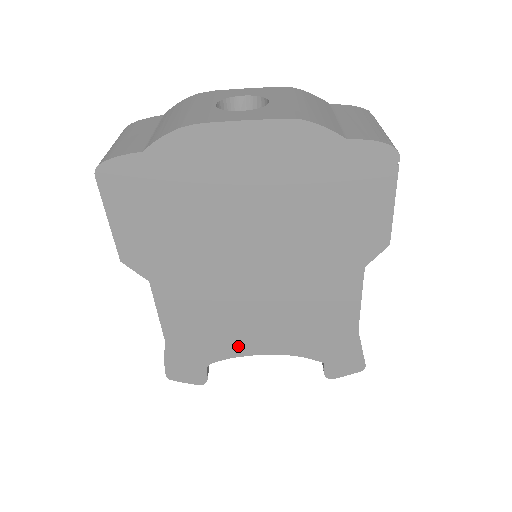
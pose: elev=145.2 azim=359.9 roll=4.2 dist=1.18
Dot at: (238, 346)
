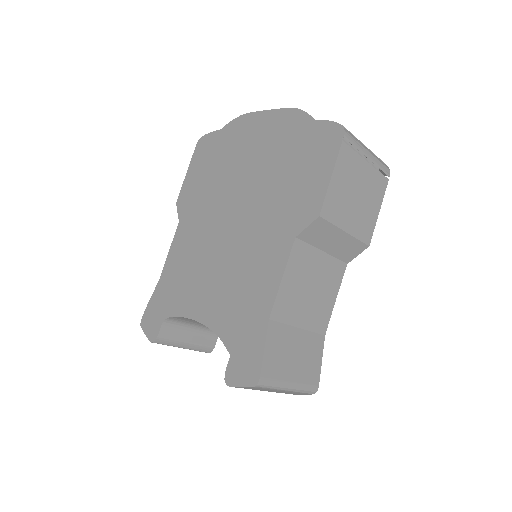
Dot at: (189, 304)
